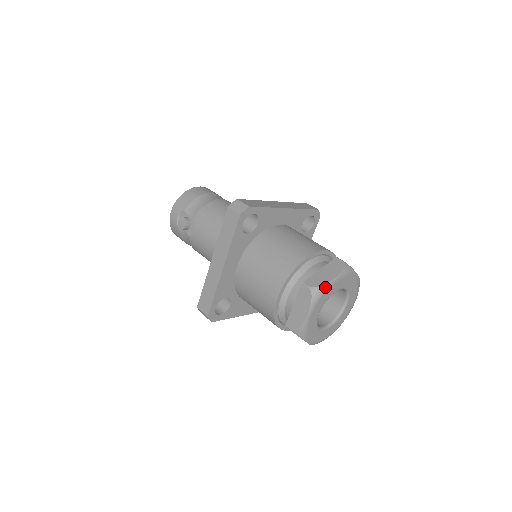
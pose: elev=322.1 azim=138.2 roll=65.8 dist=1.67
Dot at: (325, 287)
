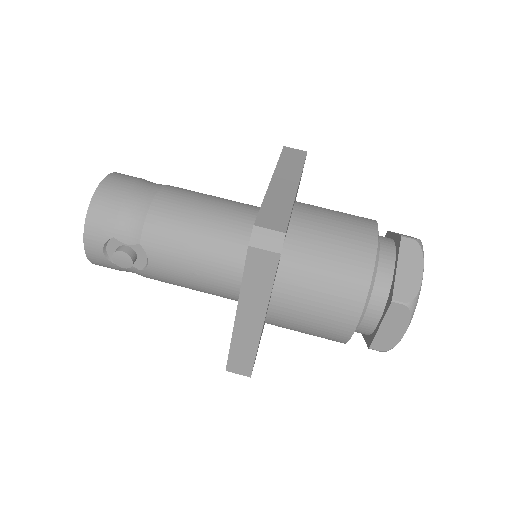
Dot at: (419, 292)
